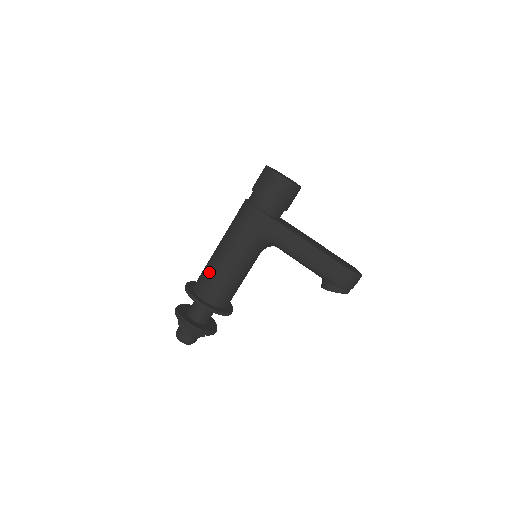
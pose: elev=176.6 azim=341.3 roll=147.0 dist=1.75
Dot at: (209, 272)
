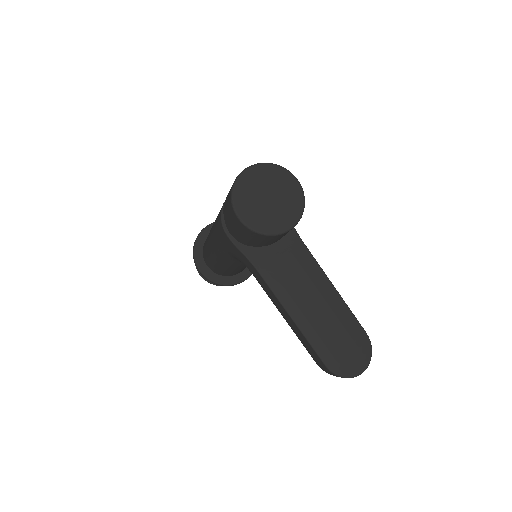
Dot at: (206, 249)
